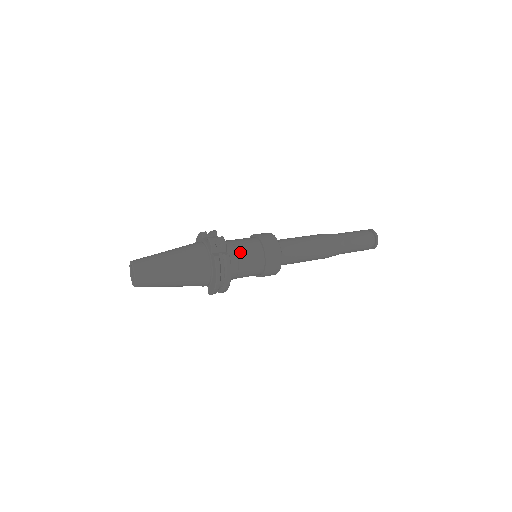
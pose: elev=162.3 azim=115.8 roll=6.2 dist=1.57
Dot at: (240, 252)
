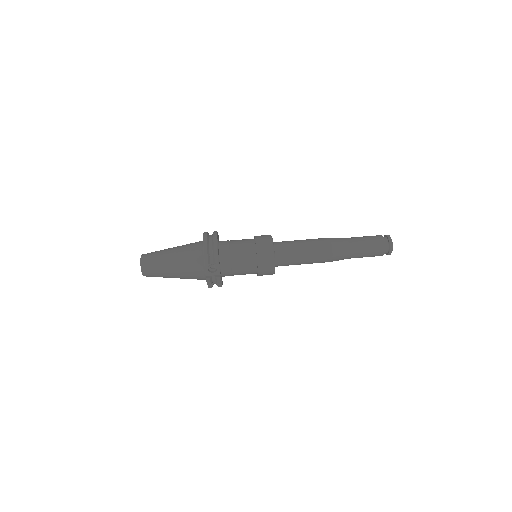
Dot at: (235, 274)
